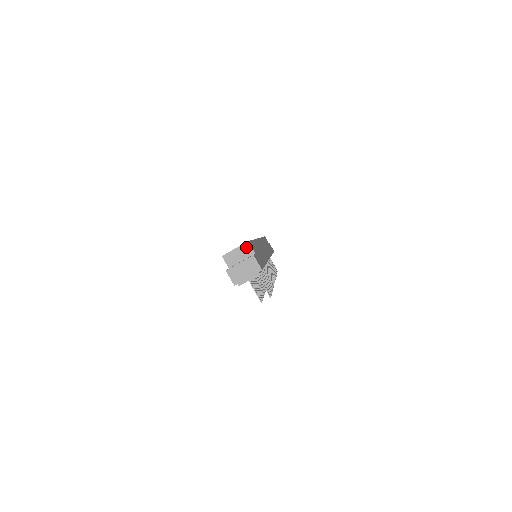
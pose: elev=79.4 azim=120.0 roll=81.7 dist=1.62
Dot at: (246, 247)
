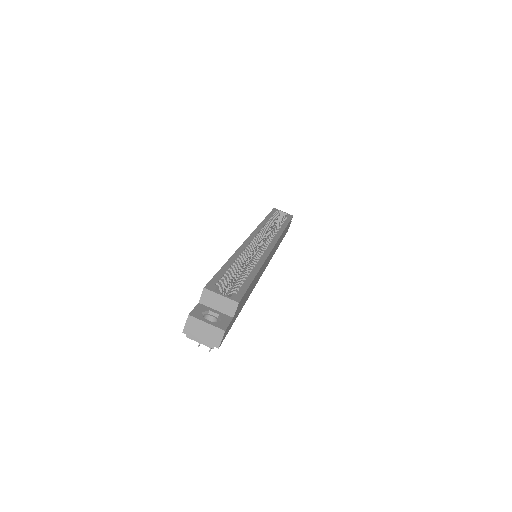
Dot at: (232, 305)
